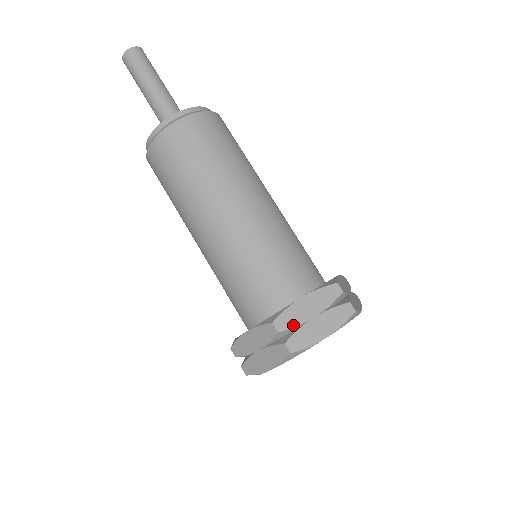
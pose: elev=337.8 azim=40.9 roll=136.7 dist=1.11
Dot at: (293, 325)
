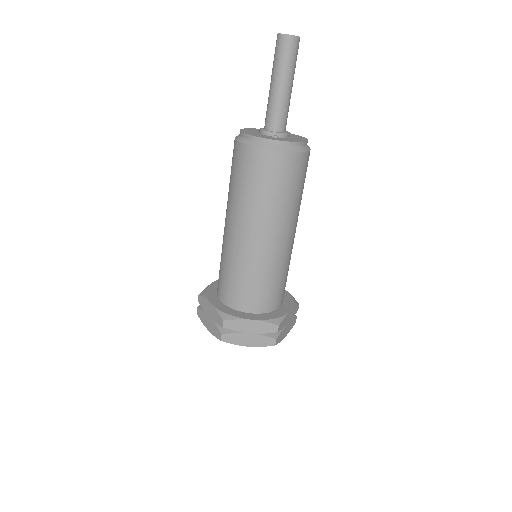
Dot at: (282, 328)
